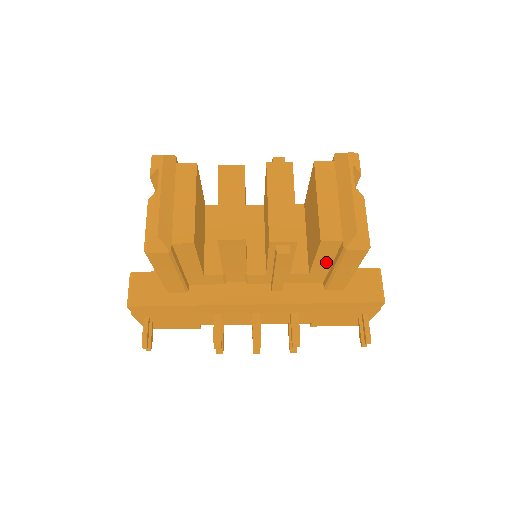
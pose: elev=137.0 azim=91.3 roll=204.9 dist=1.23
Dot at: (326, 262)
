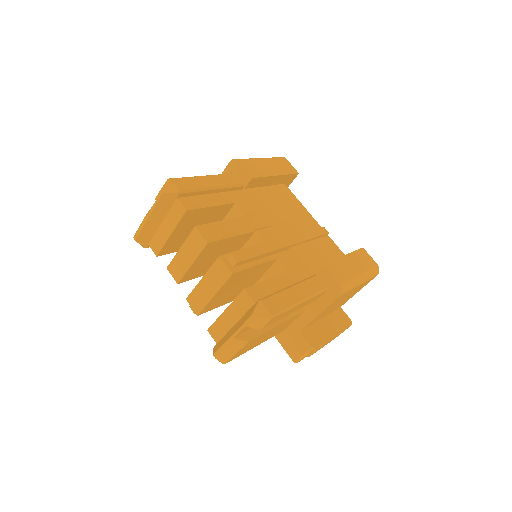
Dot at: occluded
